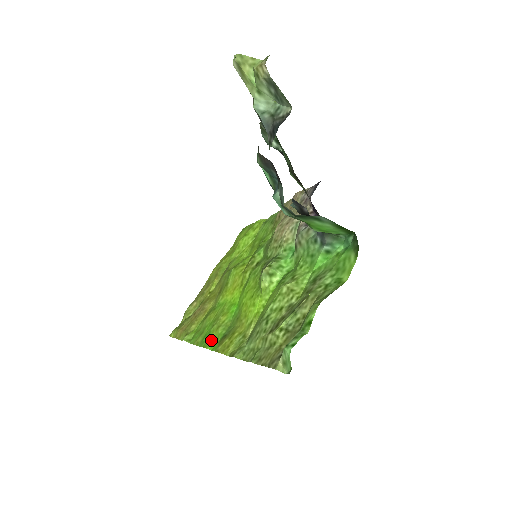
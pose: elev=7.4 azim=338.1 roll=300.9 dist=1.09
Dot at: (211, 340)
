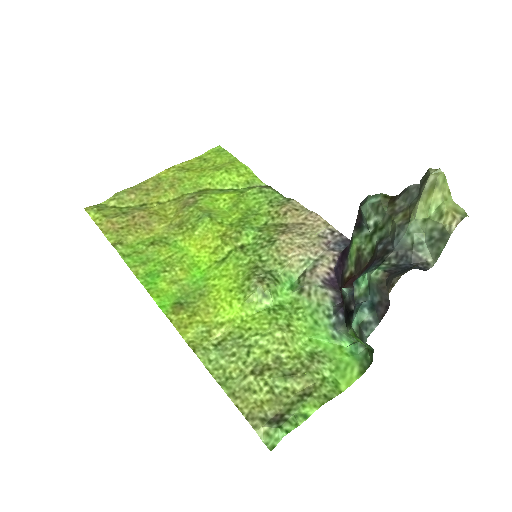
Dot at: (160, 291)
